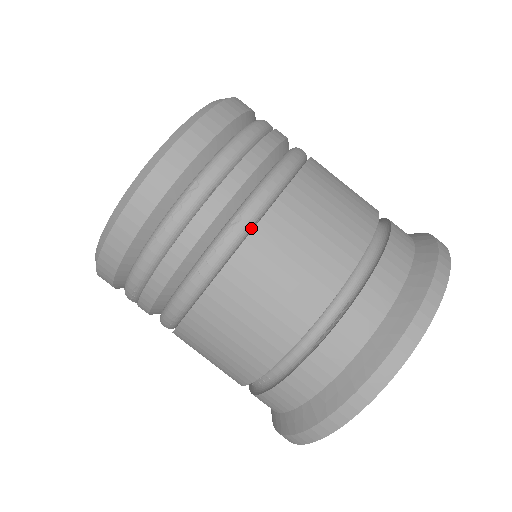
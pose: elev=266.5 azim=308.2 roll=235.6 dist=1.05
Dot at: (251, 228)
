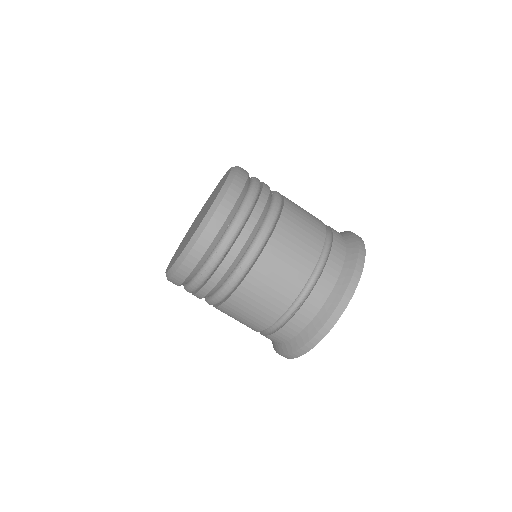
Dot at: (247, 272)
